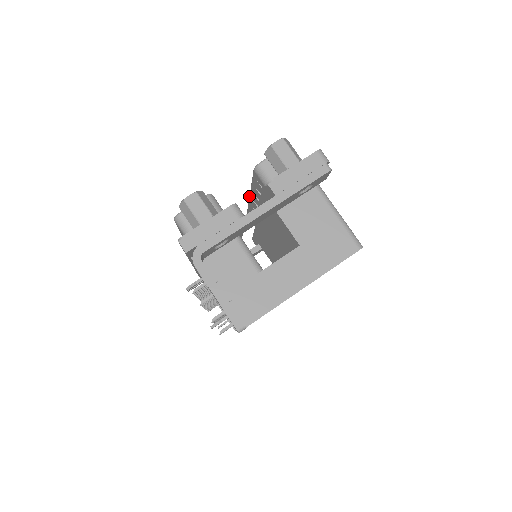
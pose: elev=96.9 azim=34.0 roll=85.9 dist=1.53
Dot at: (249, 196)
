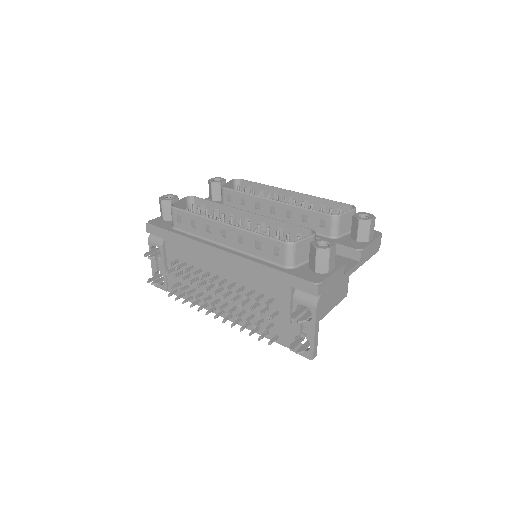
Dot at: (267, 198)
